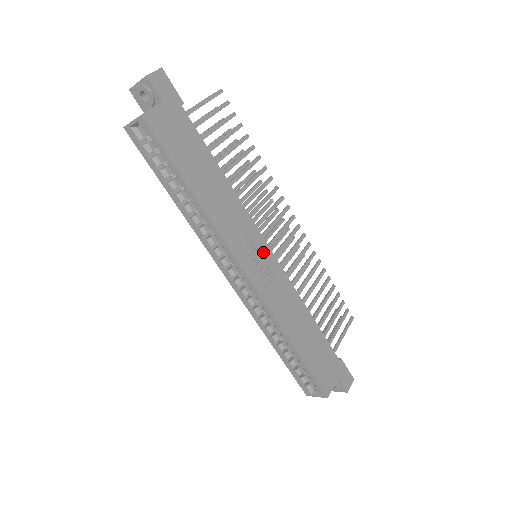
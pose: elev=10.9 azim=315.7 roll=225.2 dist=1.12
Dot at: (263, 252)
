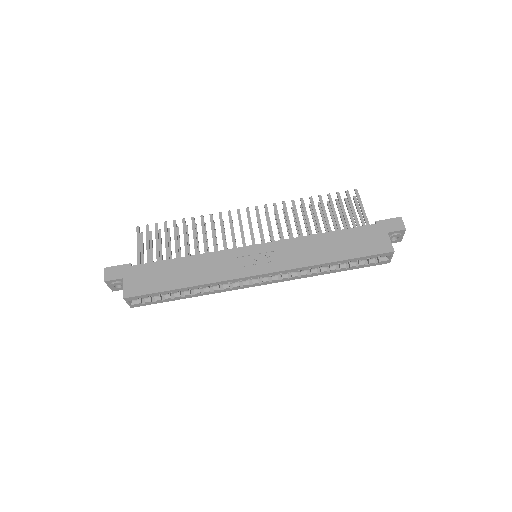
Dot at: (252, 252)
